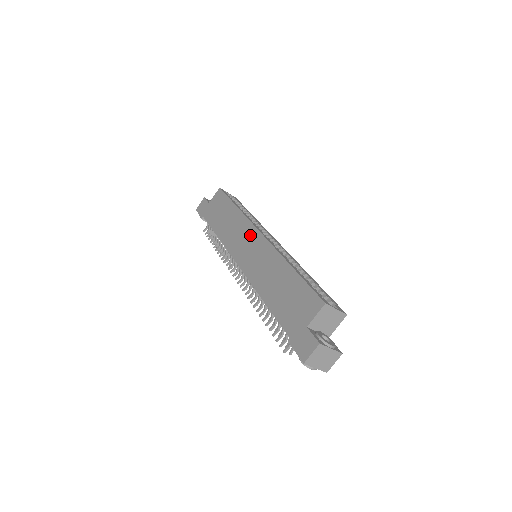
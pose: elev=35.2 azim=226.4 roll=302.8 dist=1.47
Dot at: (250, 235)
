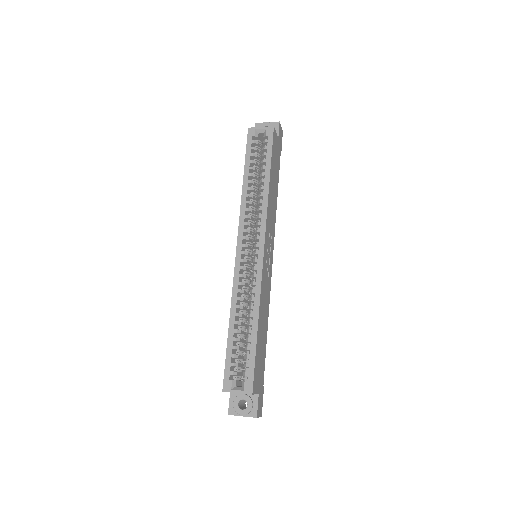
Dot at: occluded
